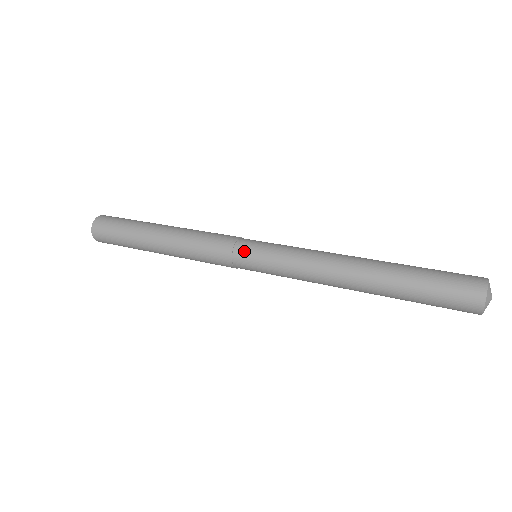
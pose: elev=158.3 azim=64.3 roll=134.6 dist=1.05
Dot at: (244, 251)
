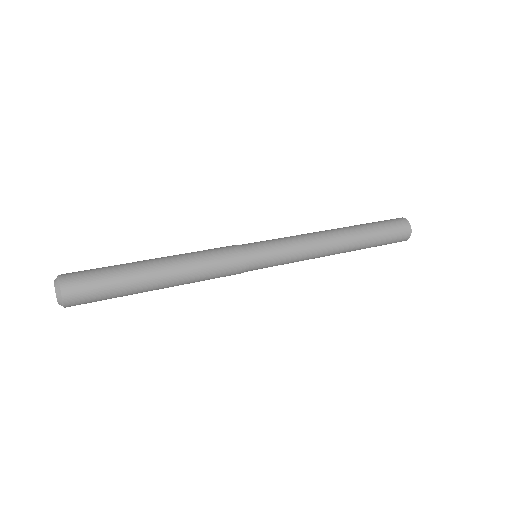
Dot at: (254, 251)
